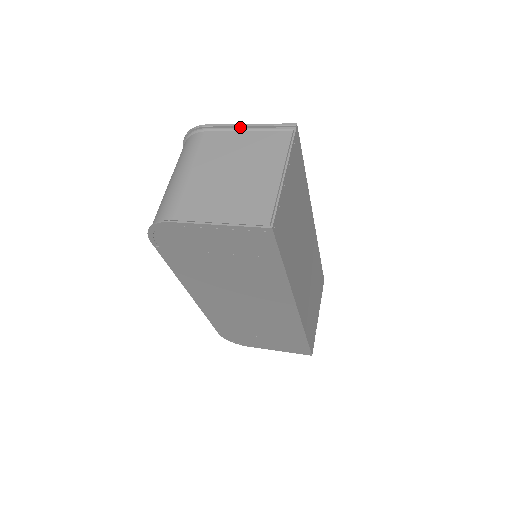
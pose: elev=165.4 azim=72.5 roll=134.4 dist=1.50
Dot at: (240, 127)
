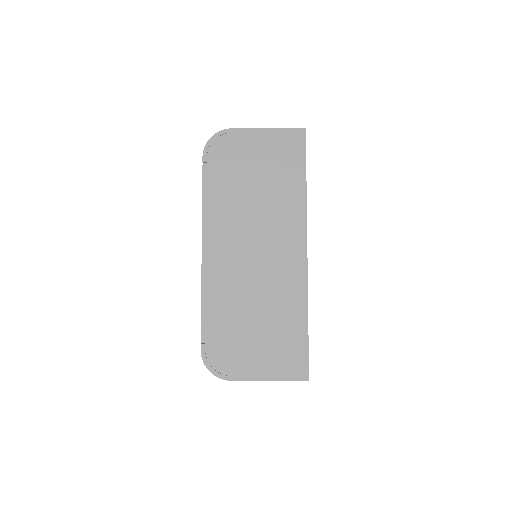
Dot at: occluded
